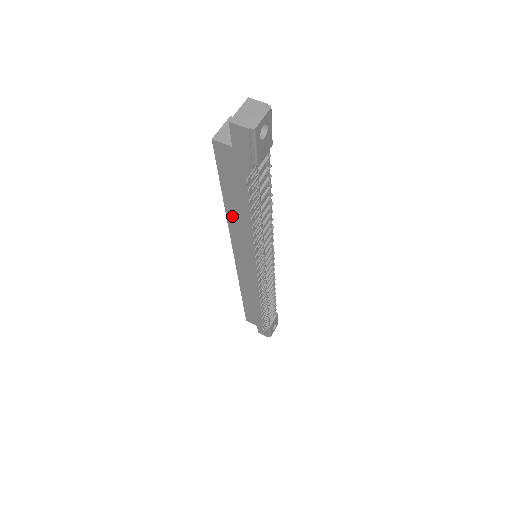
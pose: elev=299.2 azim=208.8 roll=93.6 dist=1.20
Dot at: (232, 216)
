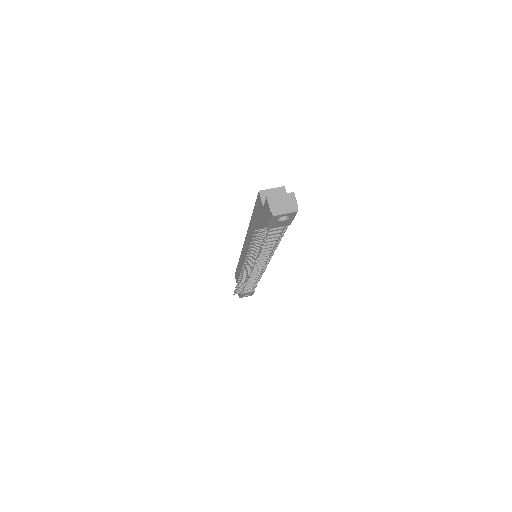
Dot at: (251, 229)
